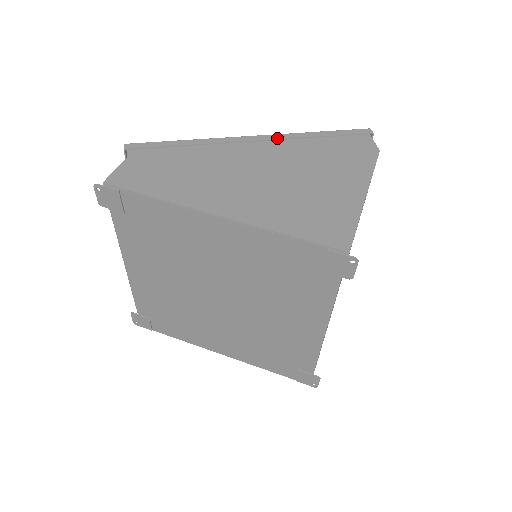
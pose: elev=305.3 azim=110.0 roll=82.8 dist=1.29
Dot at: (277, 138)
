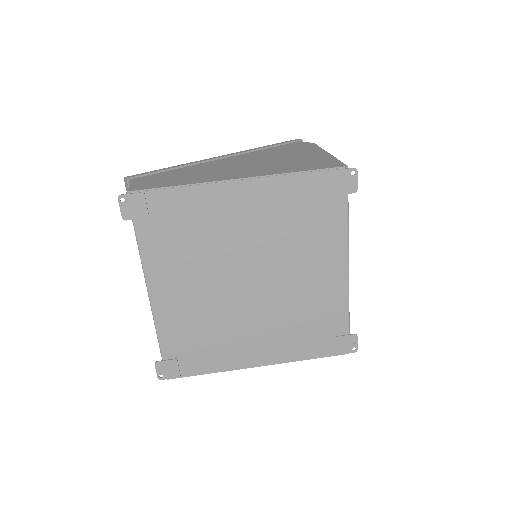
Dot at: (240, 152)
